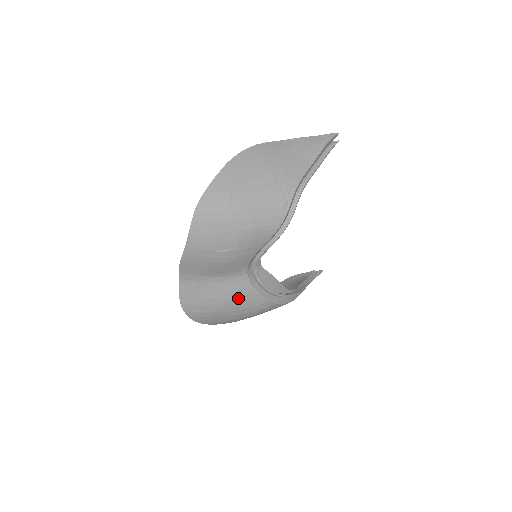
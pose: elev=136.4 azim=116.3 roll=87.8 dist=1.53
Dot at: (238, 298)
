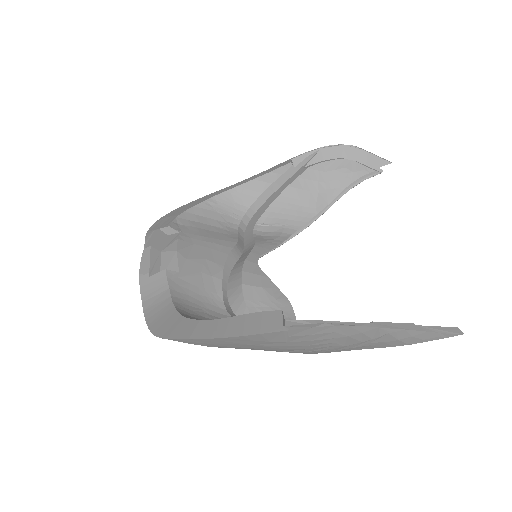
Dot at: occluded
